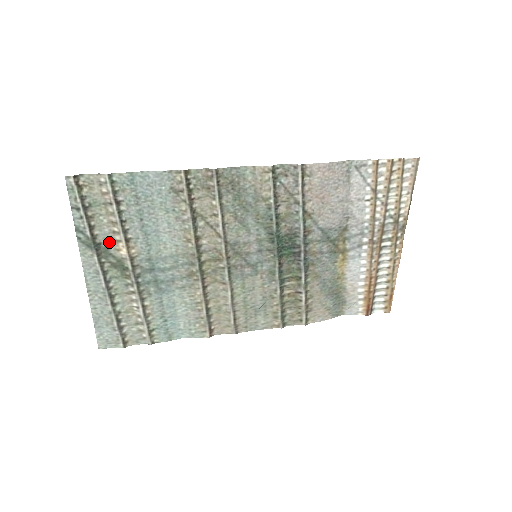
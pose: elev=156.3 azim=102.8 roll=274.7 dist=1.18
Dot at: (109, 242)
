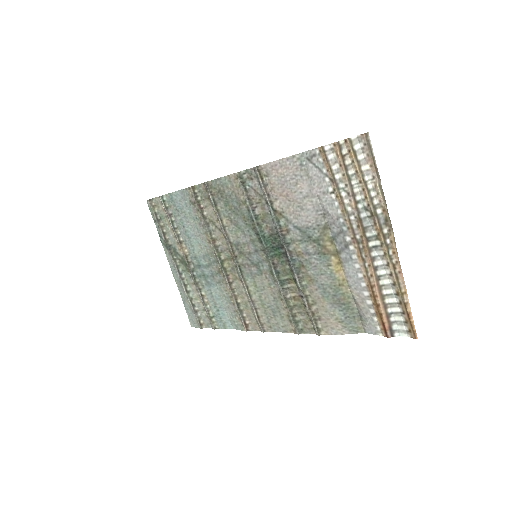
Dot at: (175, 244)
